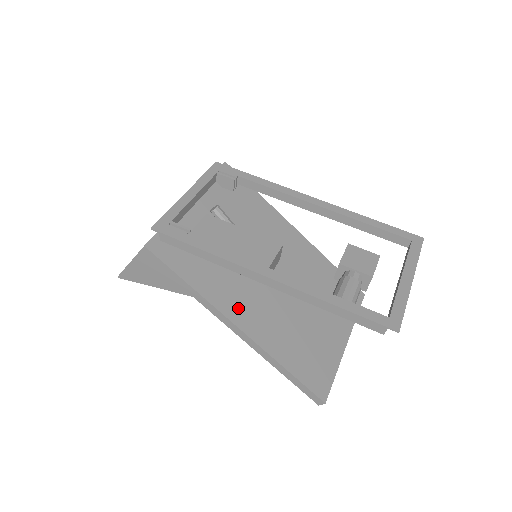
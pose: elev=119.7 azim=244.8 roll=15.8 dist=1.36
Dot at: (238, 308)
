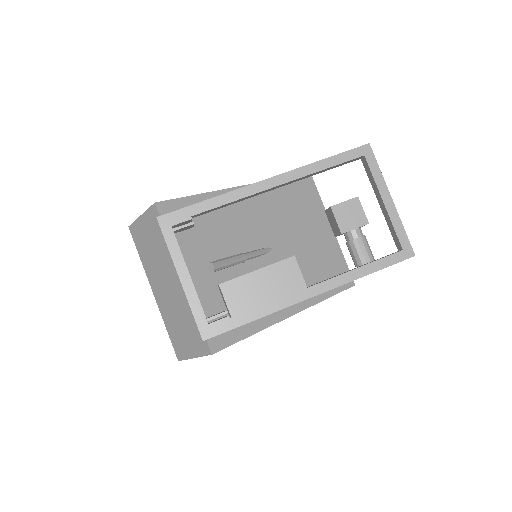
Dot at: occluded
